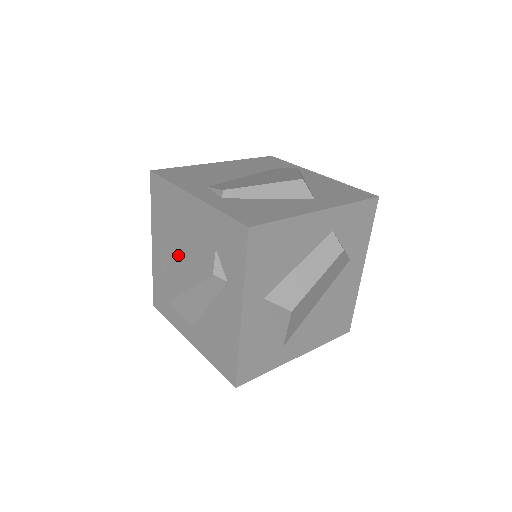
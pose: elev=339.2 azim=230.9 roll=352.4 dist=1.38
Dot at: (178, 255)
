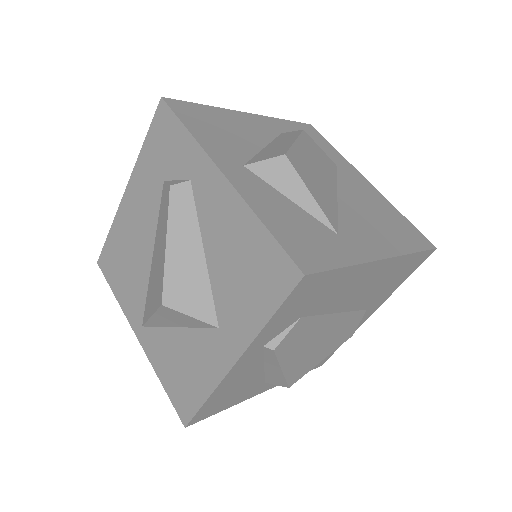
Dot at: (151, 272)
